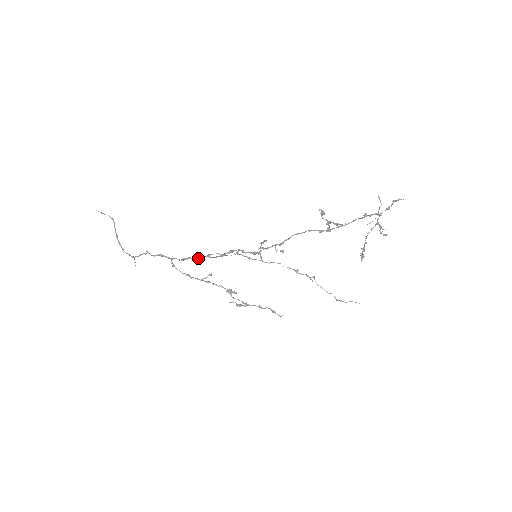
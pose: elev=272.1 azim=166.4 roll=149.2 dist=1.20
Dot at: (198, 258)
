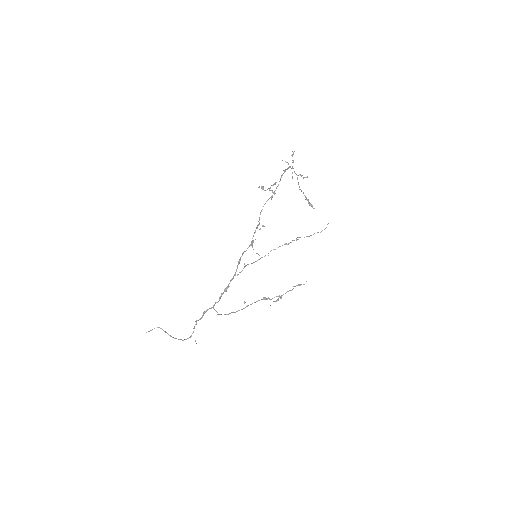
Dot at: (227, 288)
